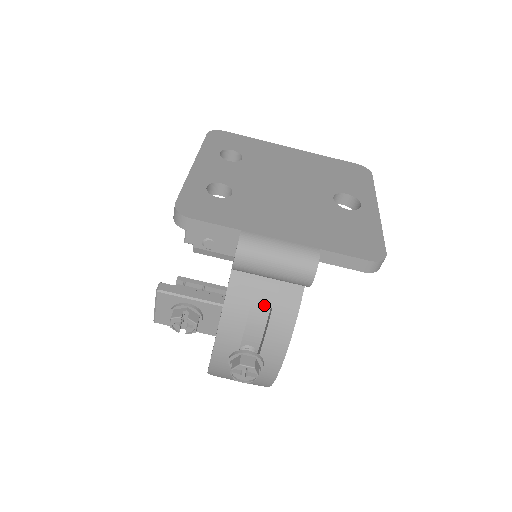
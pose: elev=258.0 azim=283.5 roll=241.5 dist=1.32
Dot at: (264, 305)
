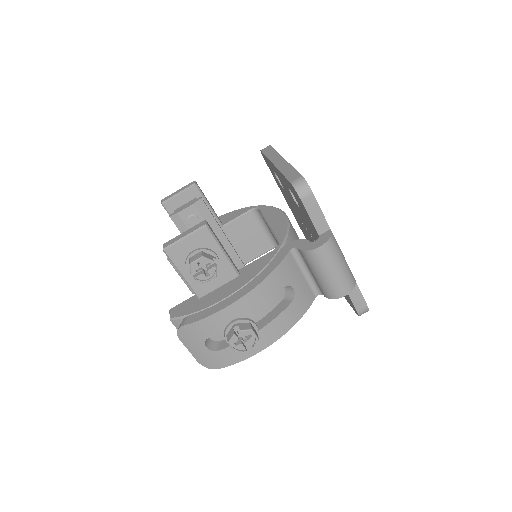
Dot at: (280, 294)
